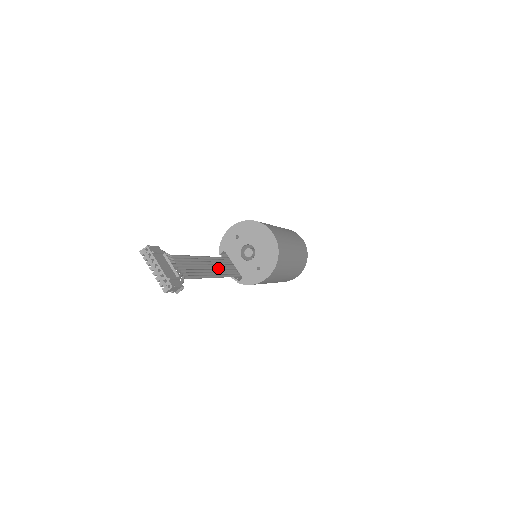
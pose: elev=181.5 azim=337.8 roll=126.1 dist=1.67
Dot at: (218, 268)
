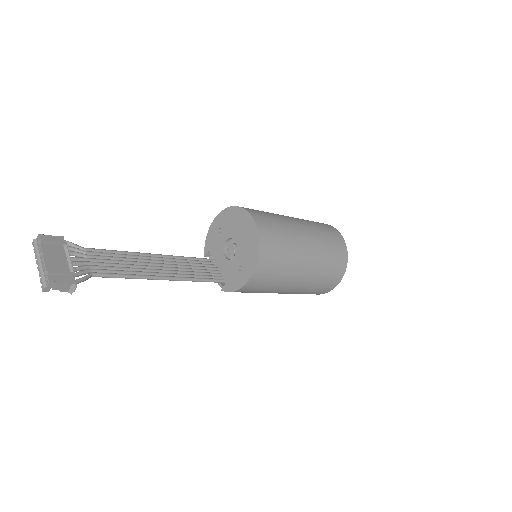
Dot at: (182, 269)
